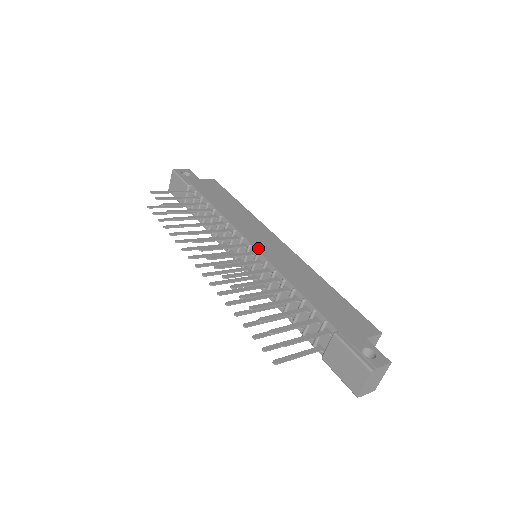
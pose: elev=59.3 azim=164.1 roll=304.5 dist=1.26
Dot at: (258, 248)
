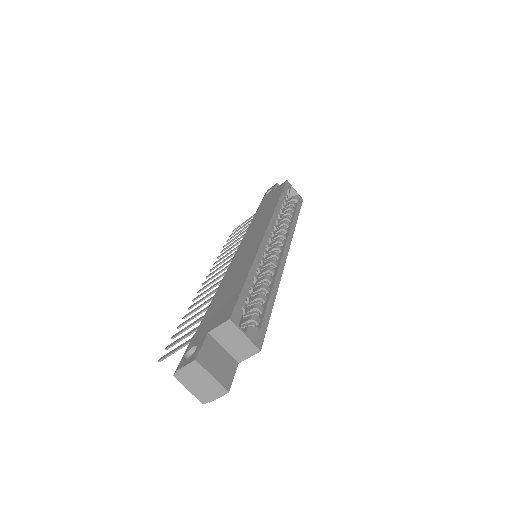
Dot at: (236, 253)
